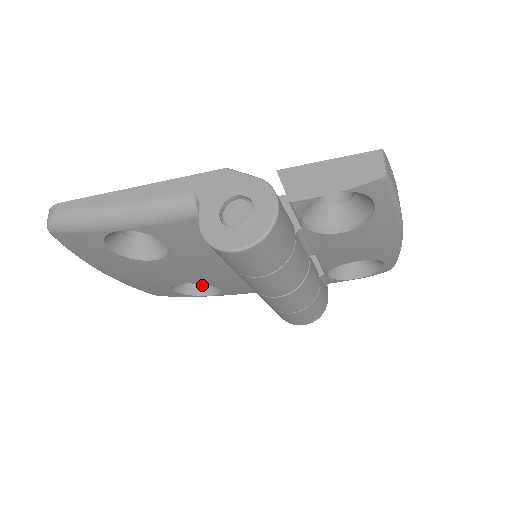
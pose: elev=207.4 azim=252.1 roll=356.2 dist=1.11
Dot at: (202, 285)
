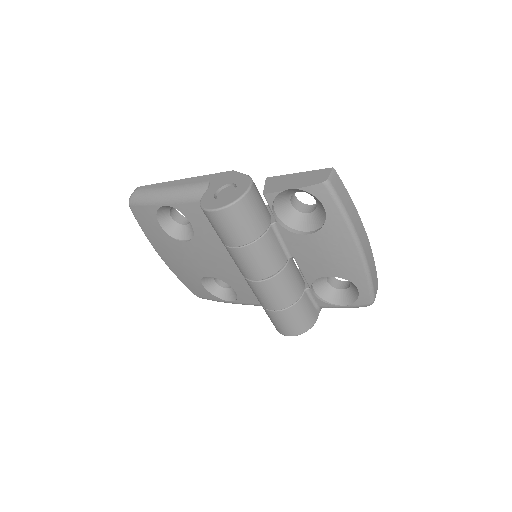
Dot at: (228, 291)
